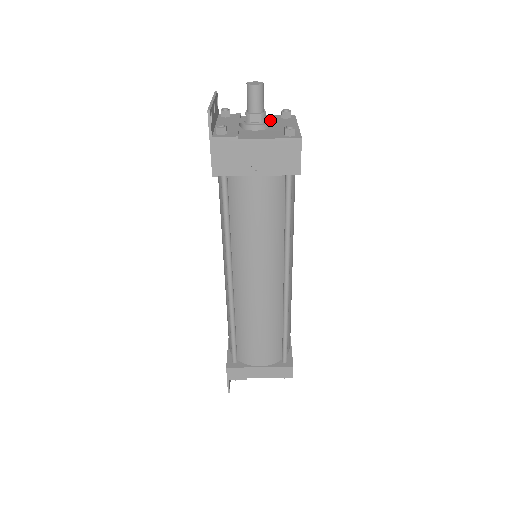
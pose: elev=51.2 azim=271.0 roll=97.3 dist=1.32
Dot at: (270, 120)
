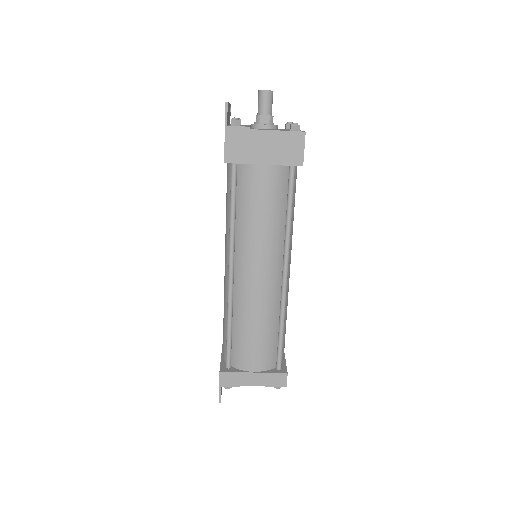
Dot at: occluded
